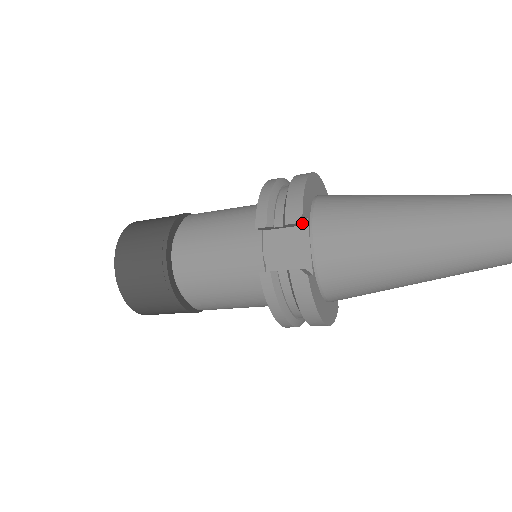
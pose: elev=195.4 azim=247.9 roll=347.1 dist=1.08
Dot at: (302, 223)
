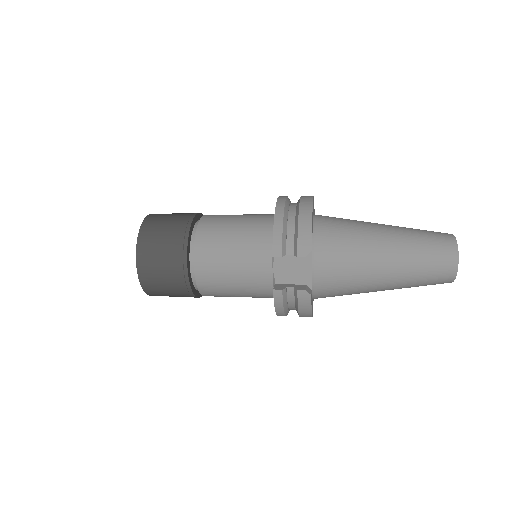
Dot at: occluded
